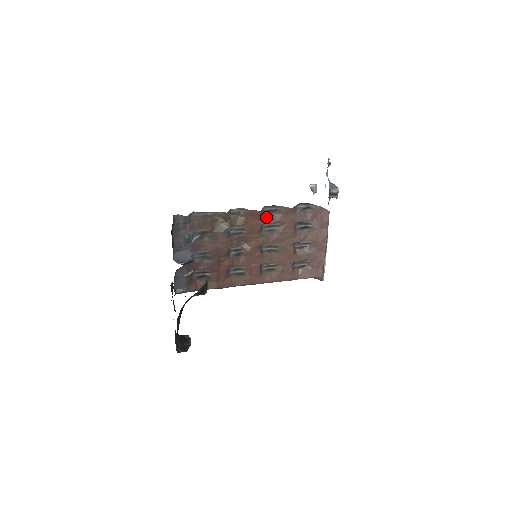
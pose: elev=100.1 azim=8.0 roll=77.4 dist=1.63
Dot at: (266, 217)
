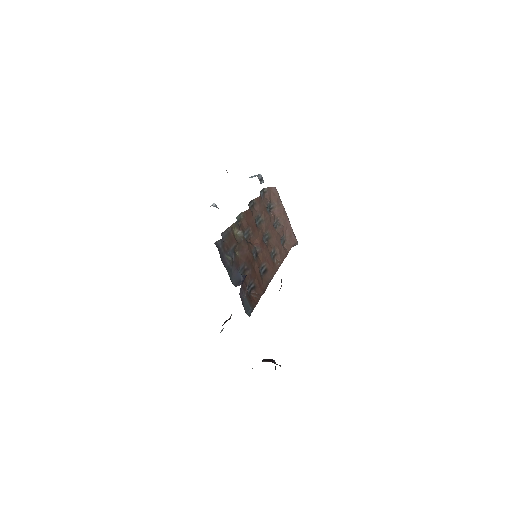
Dot at: (253, 213)
